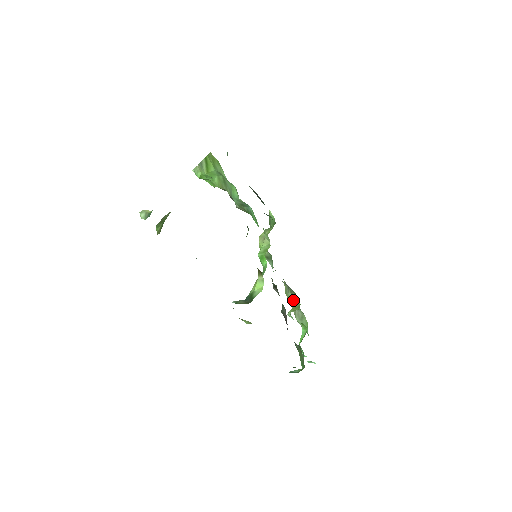
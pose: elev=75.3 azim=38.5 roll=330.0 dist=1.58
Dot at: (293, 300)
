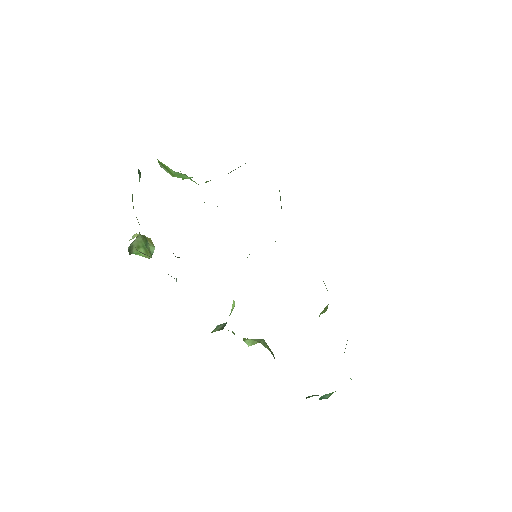
Dot at: occluded
